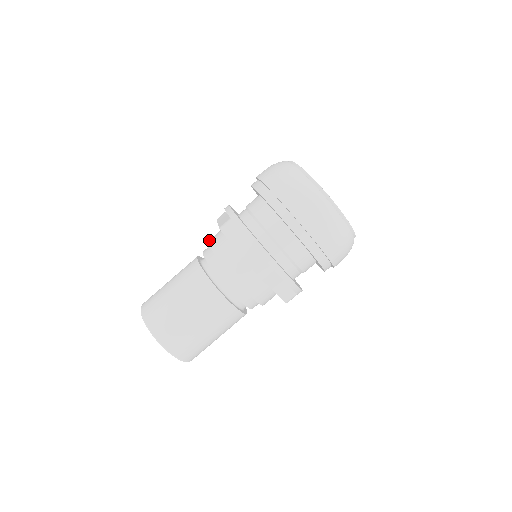
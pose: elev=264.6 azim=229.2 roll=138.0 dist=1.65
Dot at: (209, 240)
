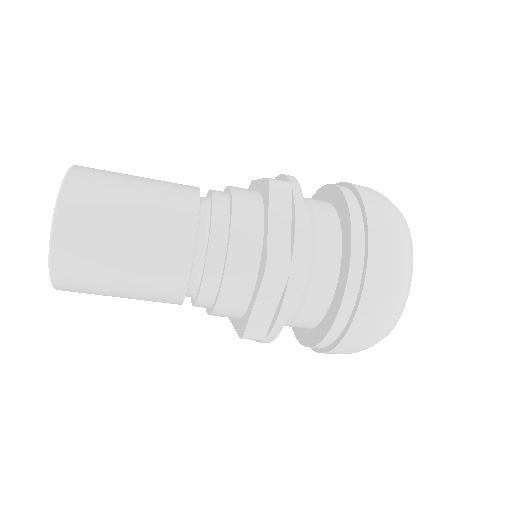
Dot at: (235, 217)
